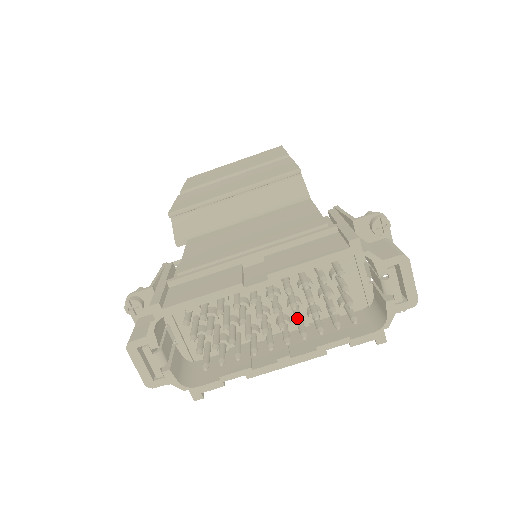
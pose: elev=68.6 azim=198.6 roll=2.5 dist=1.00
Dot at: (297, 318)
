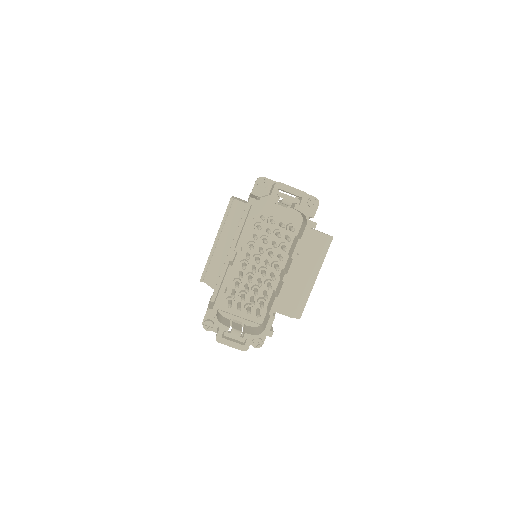
Dot at: (269, 255)
